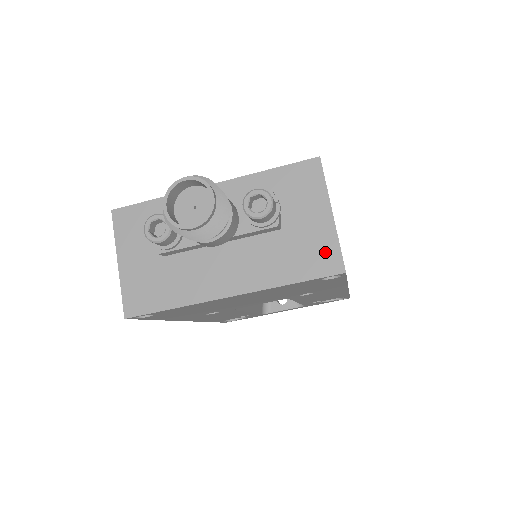
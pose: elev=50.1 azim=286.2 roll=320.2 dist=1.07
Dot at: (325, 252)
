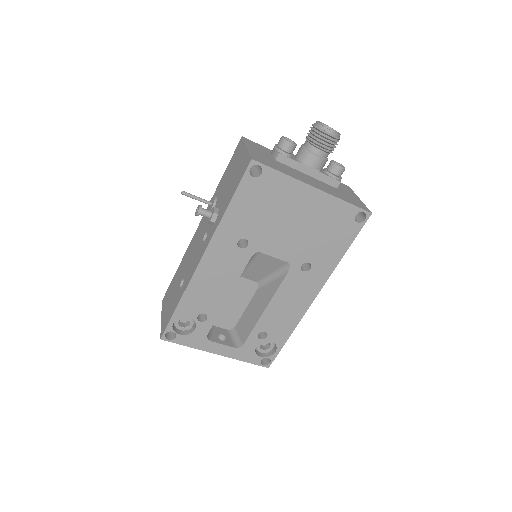
Dot at: (360, 204)
